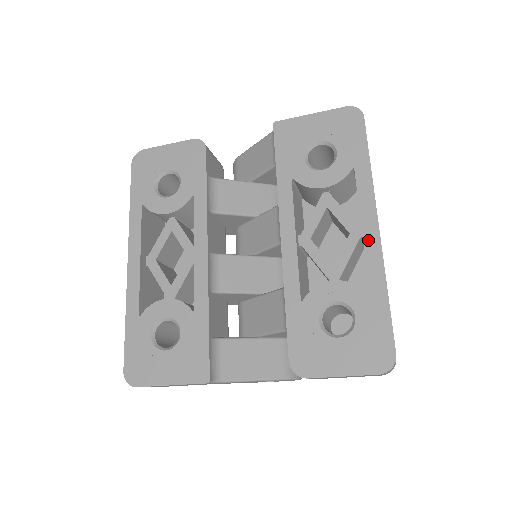
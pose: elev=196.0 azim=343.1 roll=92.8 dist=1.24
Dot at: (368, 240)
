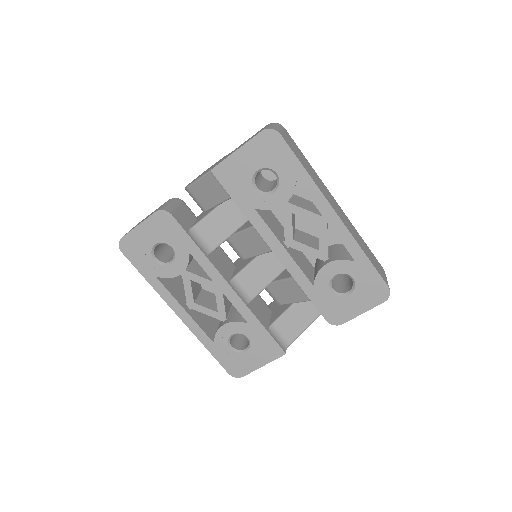
Dot at: (335, 228)
